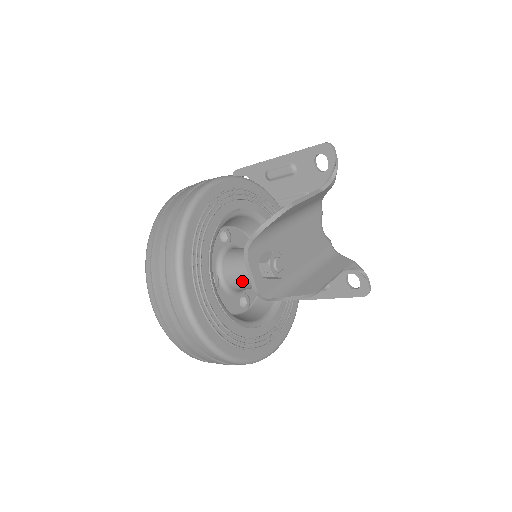
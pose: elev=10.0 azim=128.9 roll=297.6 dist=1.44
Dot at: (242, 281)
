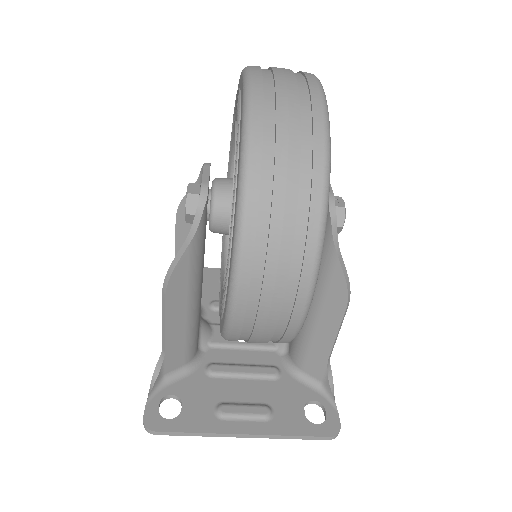
Dot at: occluded
